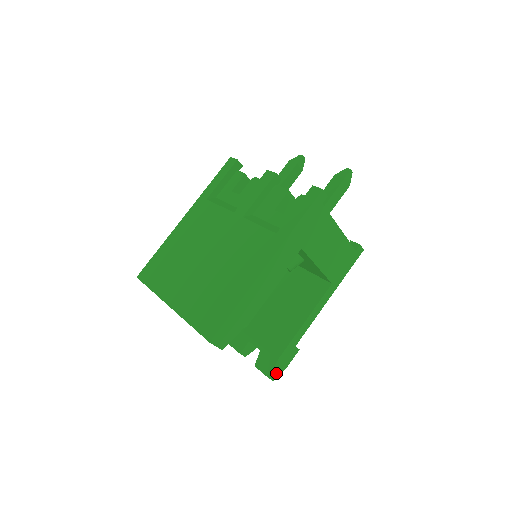
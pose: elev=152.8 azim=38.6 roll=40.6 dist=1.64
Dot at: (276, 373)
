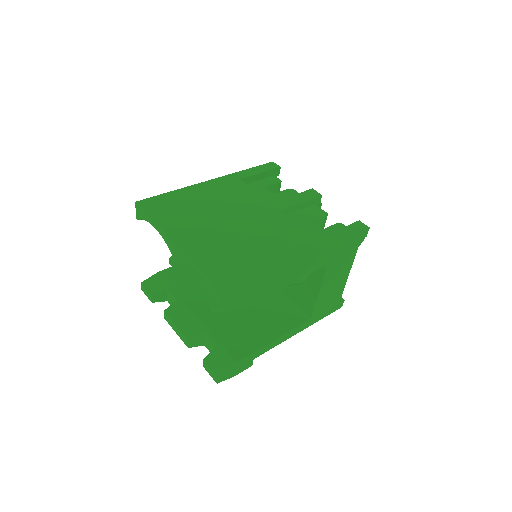
Dot at: (224, 376)
